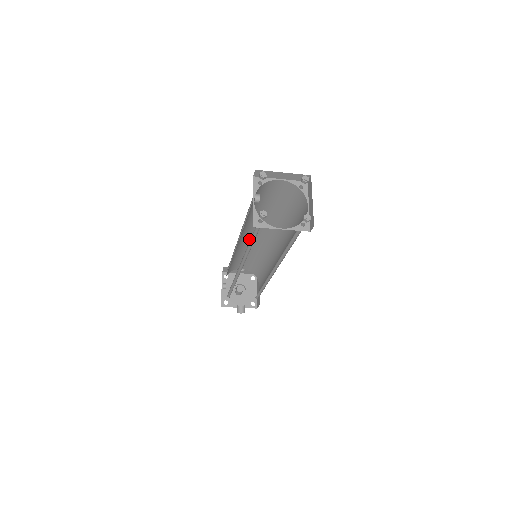
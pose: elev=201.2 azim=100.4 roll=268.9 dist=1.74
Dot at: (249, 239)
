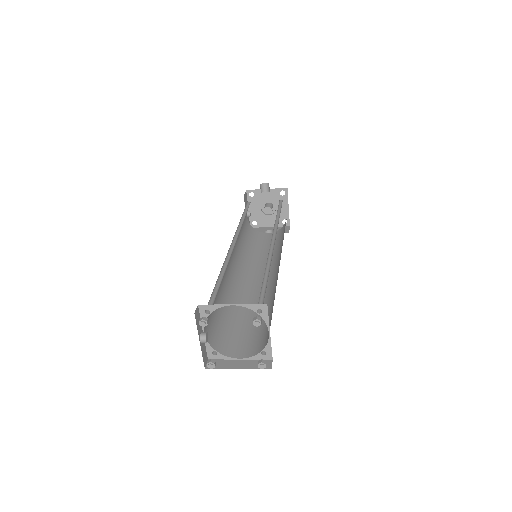
Dot at: occluded
